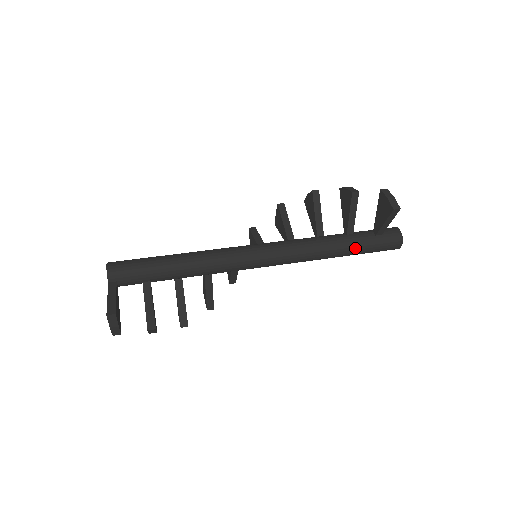
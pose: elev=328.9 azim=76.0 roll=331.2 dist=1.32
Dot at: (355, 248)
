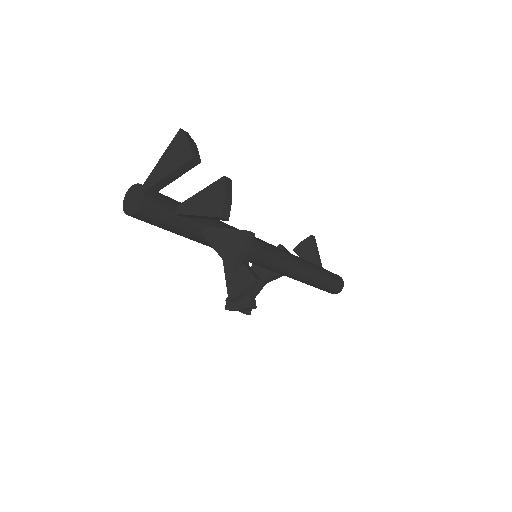
Dot at: (317, 266)
